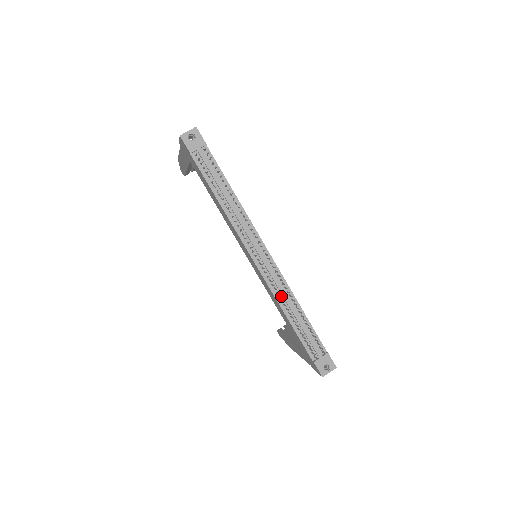
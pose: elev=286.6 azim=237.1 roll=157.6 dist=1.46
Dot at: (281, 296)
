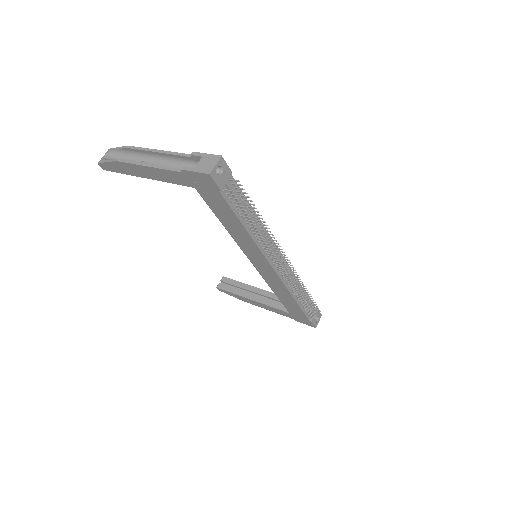
Dot at: occluded
